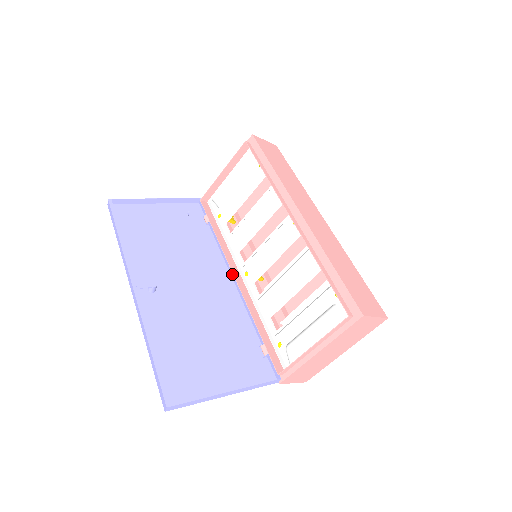
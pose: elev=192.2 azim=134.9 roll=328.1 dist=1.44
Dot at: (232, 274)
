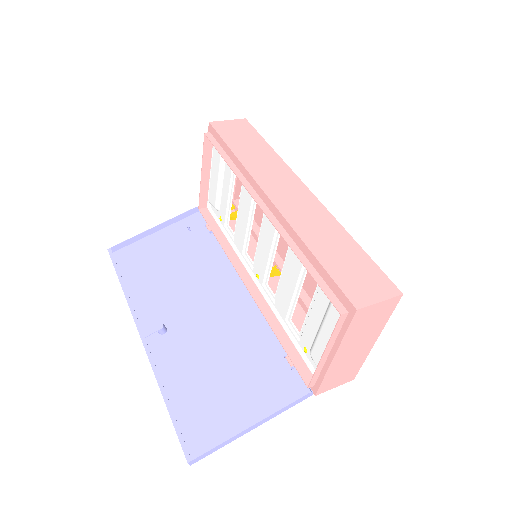
Dot at: (243, 281)
